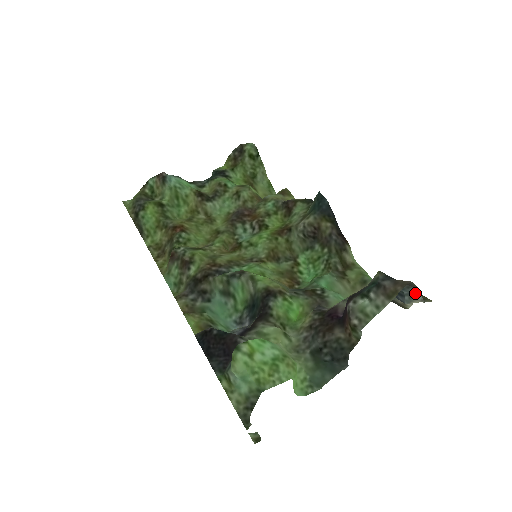
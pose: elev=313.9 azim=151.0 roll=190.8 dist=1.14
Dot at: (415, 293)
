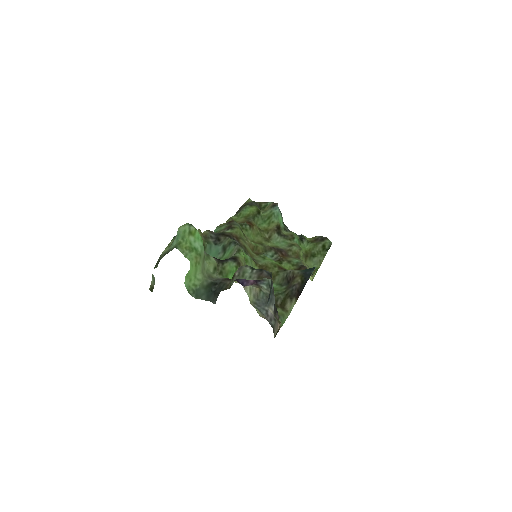
Dot at: (273, 301)
